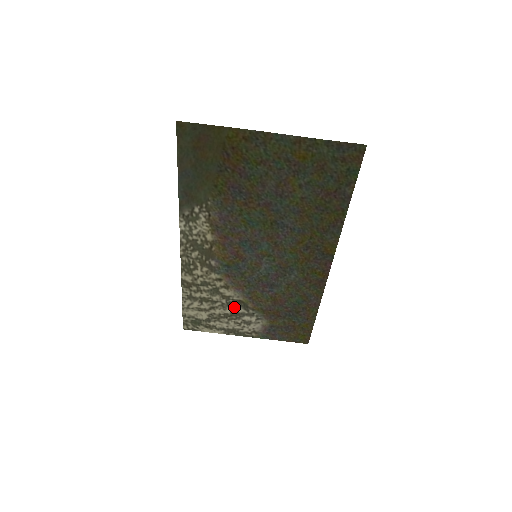
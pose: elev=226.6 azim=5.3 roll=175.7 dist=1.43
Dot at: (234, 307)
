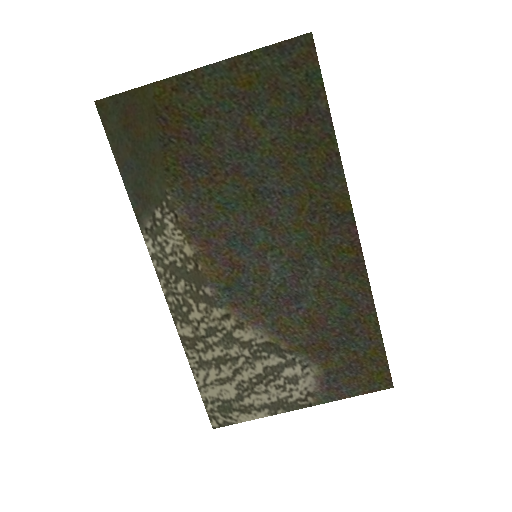
Dot at: (264, 358)
